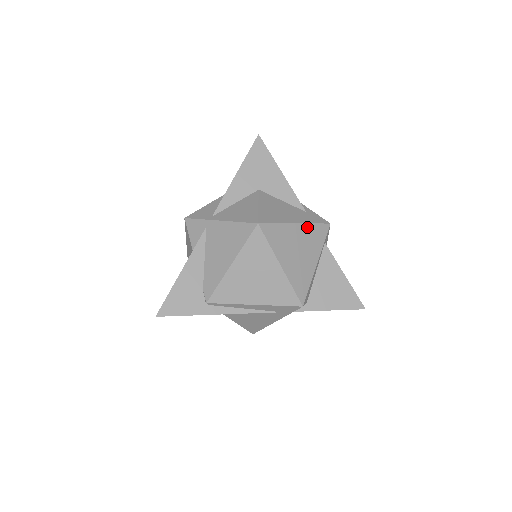
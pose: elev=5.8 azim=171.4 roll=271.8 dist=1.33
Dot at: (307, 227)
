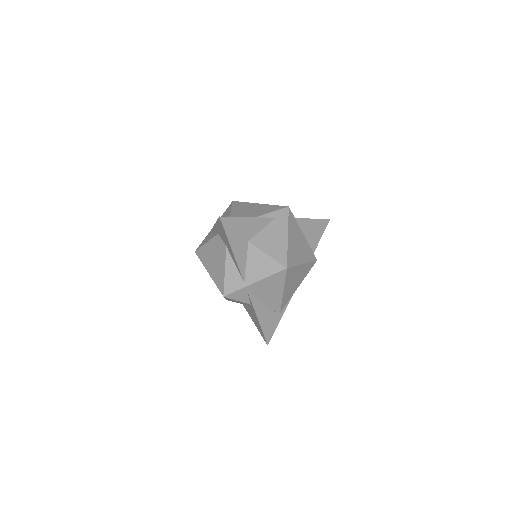
Dot at: (289, 229)
